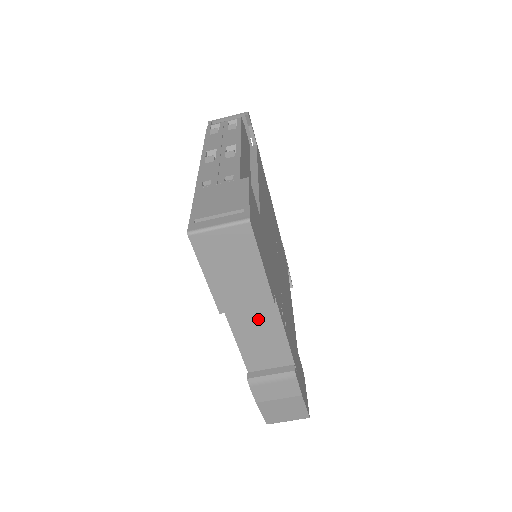
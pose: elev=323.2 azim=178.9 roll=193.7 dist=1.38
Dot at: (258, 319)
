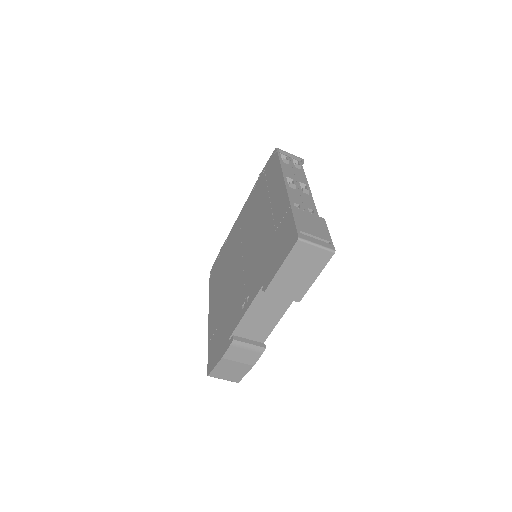
Dot at: (273, 305)
